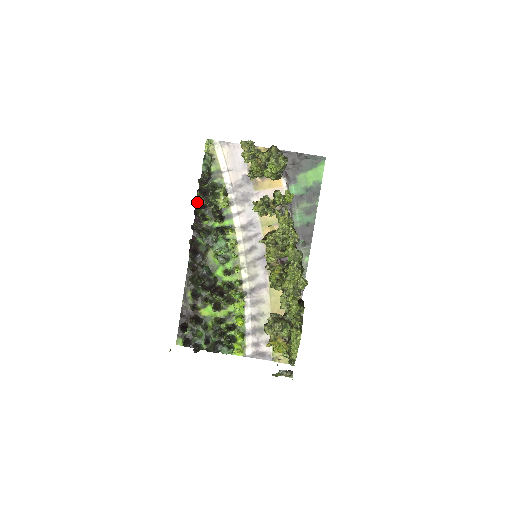
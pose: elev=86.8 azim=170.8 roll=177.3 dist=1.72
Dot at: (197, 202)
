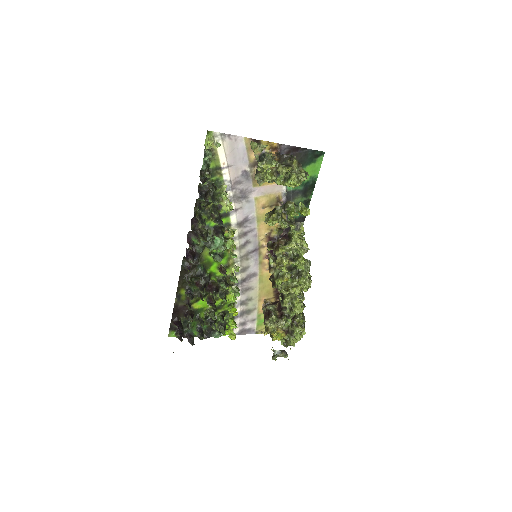
Dot at: (196, 204)
